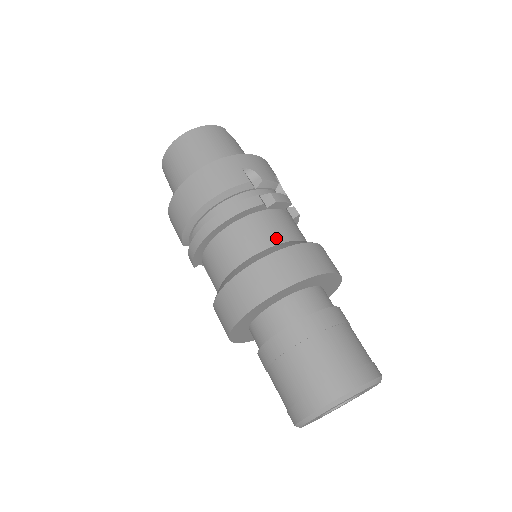
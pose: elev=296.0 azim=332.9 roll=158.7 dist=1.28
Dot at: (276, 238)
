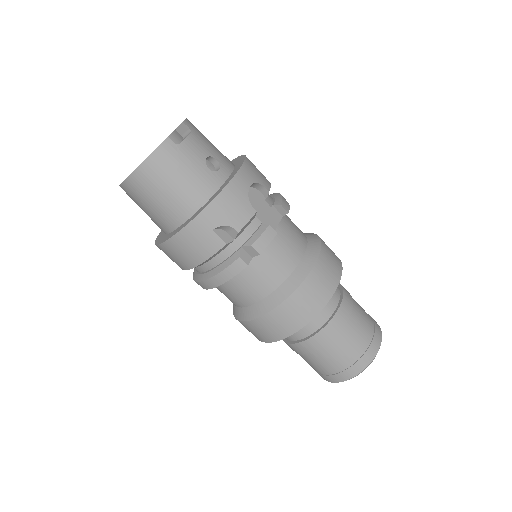
Dot at: (269, 286)
